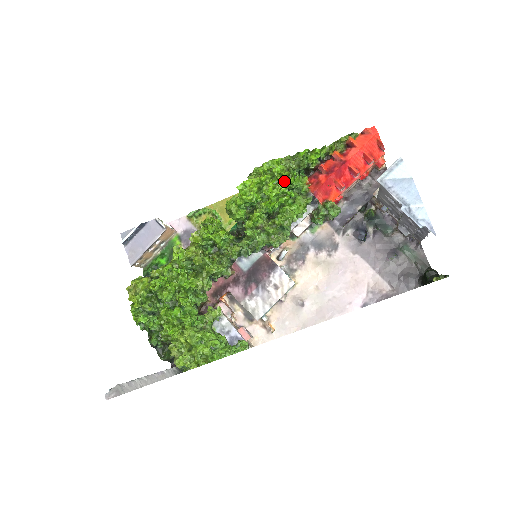
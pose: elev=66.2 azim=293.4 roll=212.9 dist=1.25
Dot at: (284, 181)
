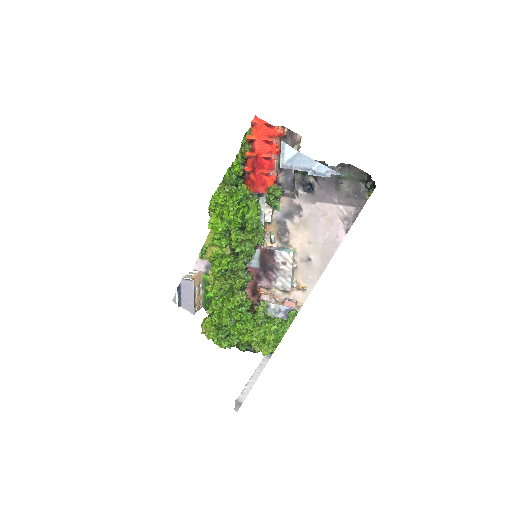
Dot at: (231, 203)
